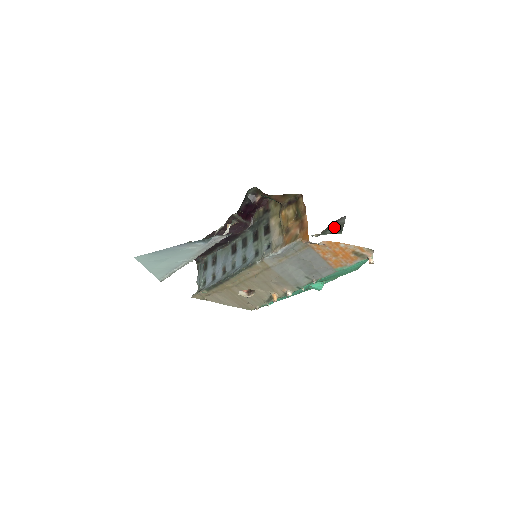
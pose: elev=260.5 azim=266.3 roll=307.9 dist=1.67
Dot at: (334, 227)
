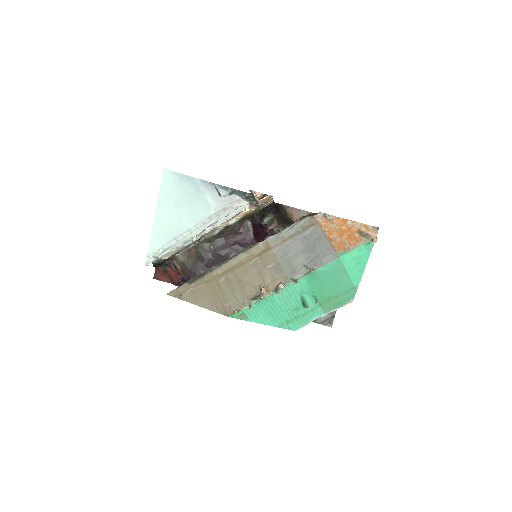
Dot at: occluded
